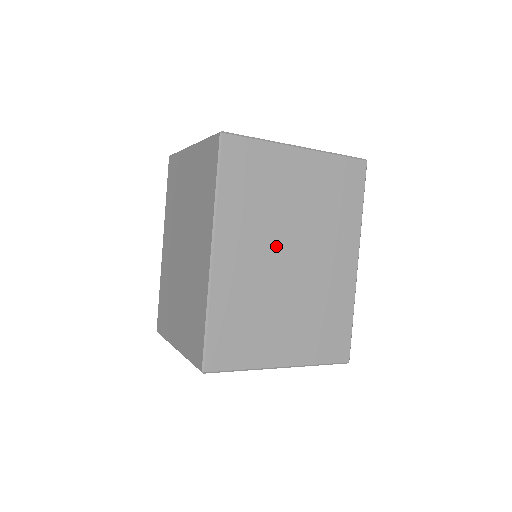
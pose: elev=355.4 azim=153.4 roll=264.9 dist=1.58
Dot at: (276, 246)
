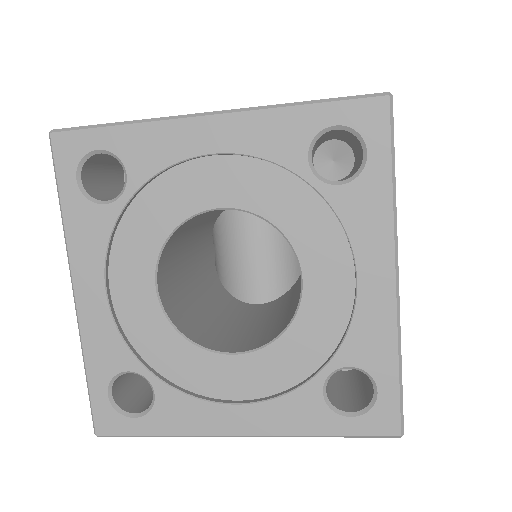
Dot at: occluded
